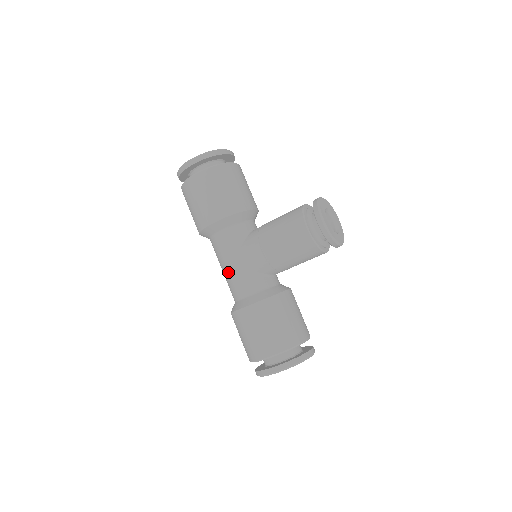
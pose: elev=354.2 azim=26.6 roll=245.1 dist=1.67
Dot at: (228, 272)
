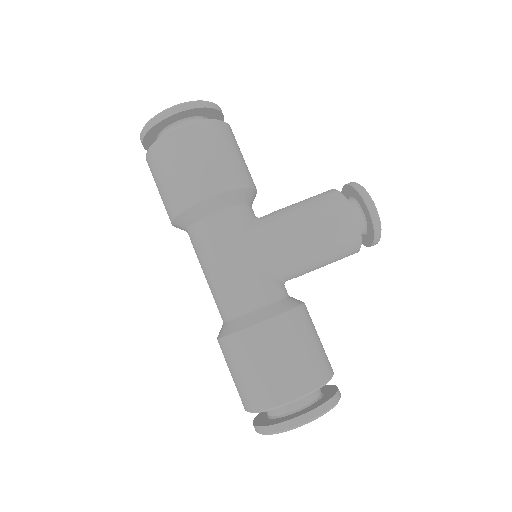
Dot at: (228, 272)
